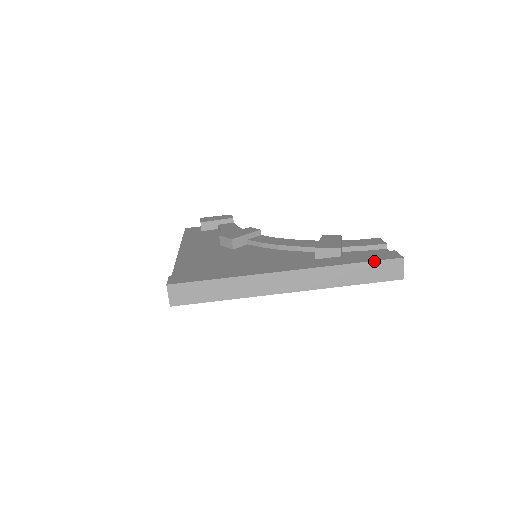
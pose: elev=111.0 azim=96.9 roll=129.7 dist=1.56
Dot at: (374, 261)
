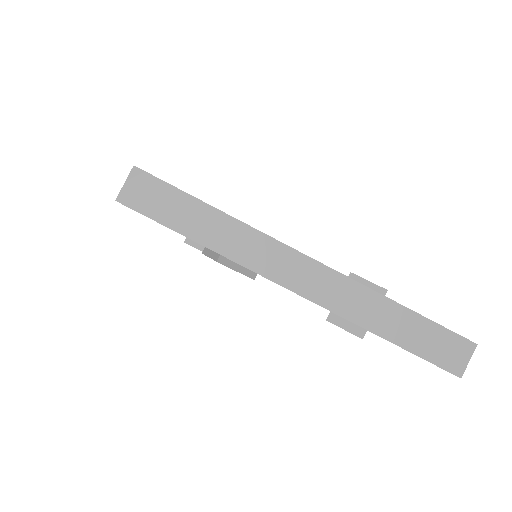
Dot at: (435, 323)
